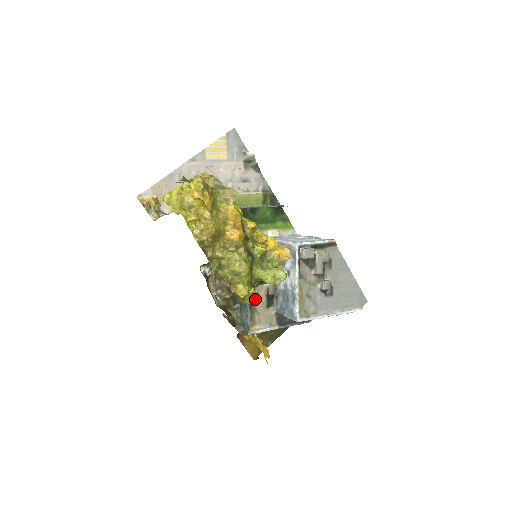
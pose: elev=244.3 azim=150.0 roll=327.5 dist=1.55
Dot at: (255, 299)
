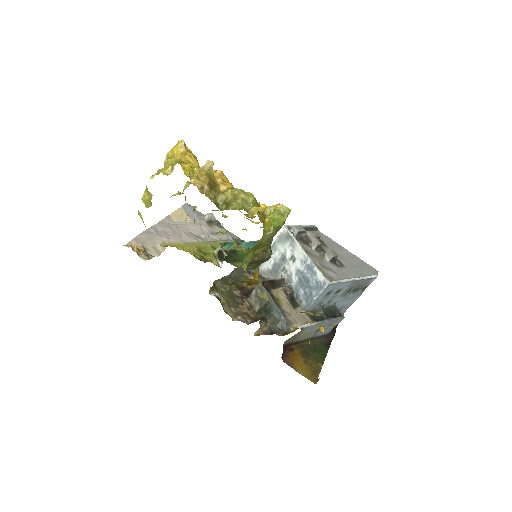
Dot at: (278, 302)
